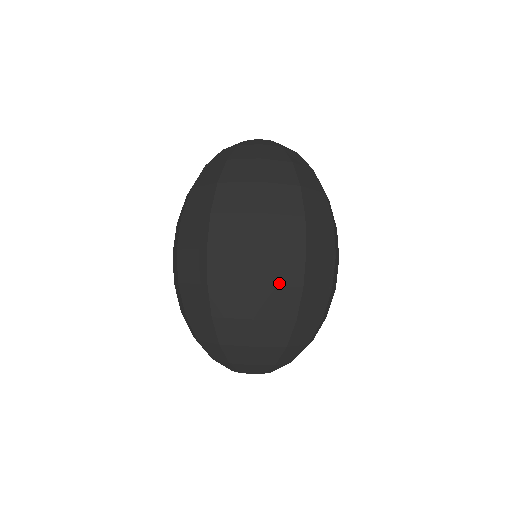
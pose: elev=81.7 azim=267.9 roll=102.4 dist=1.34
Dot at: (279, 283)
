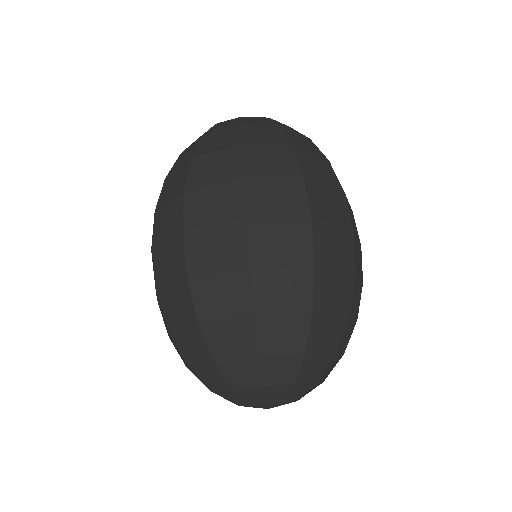
Dot at: (280, 262)
